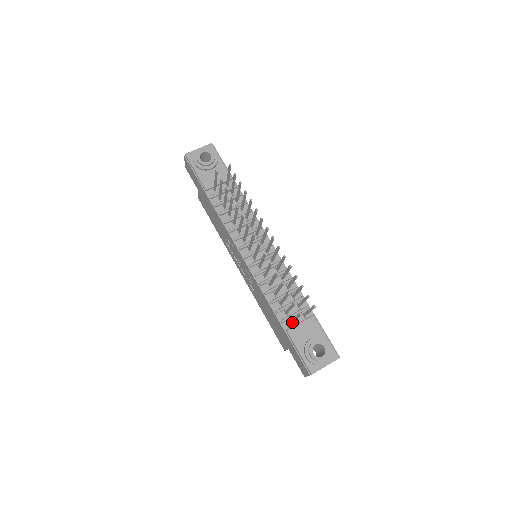
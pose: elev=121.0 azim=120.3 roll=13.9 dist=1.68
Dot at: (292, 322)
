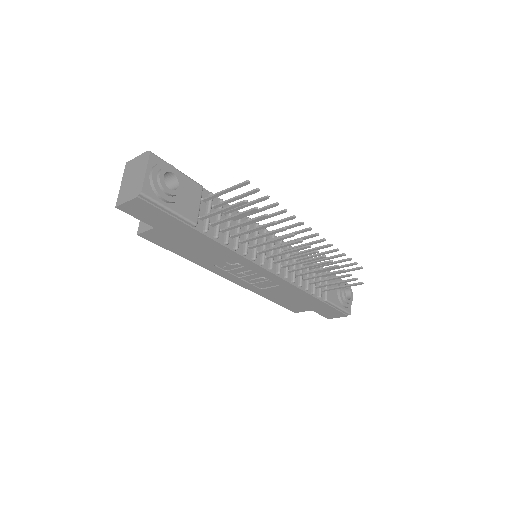
Dot at: occluded
